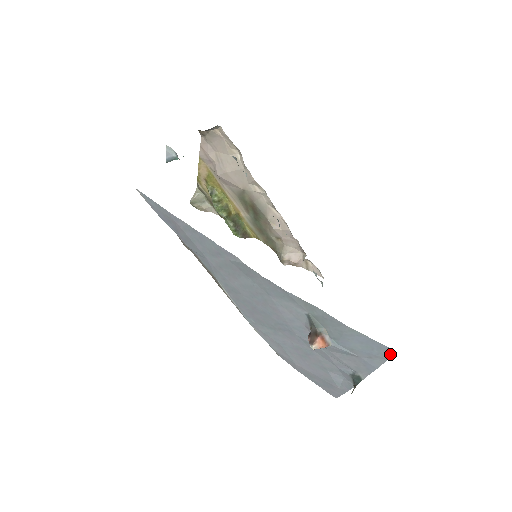
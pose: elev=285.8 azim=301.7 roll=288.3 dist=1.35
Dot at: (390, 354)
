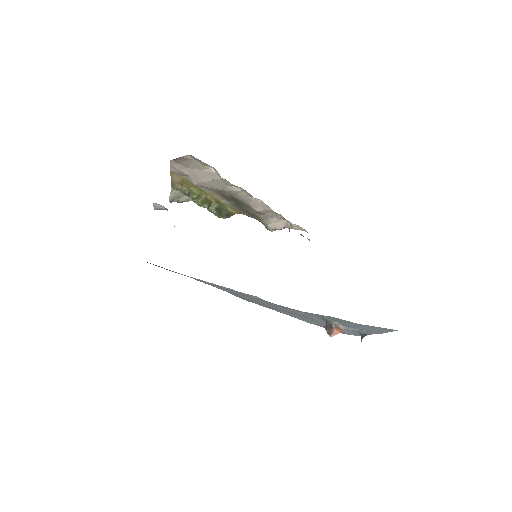
Dot at: (392, 331)
